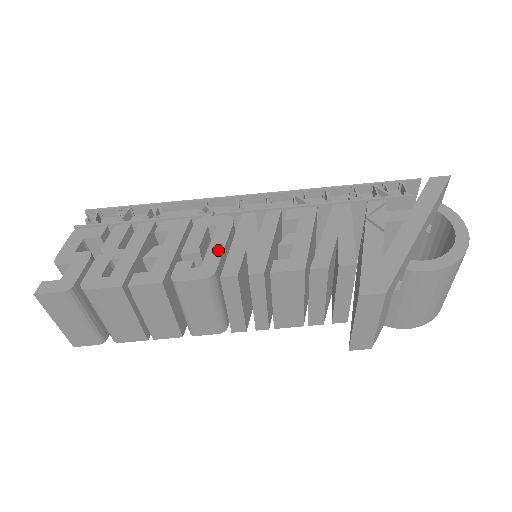
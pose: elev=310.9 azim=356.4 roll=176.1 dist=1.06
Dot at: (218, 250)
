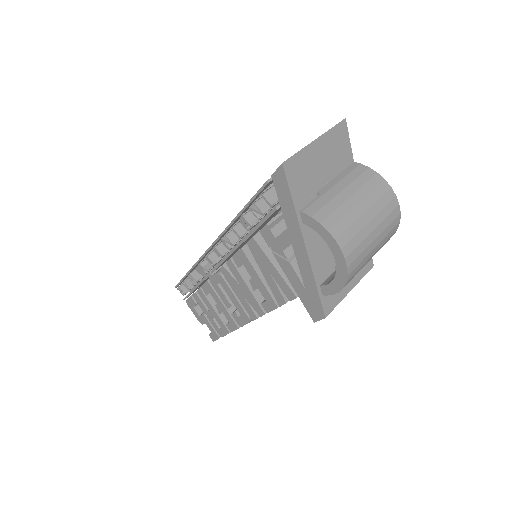
Dot at: (236, 302)
